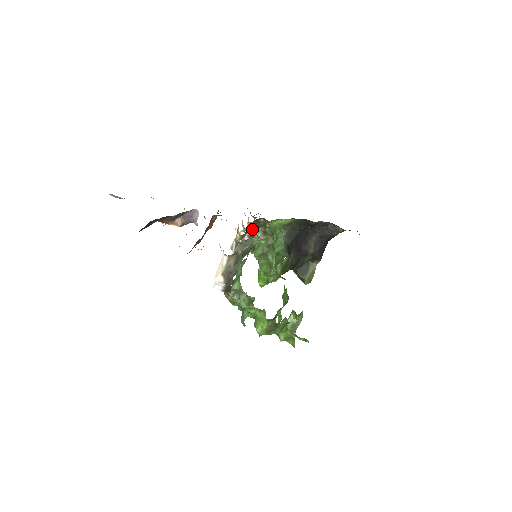
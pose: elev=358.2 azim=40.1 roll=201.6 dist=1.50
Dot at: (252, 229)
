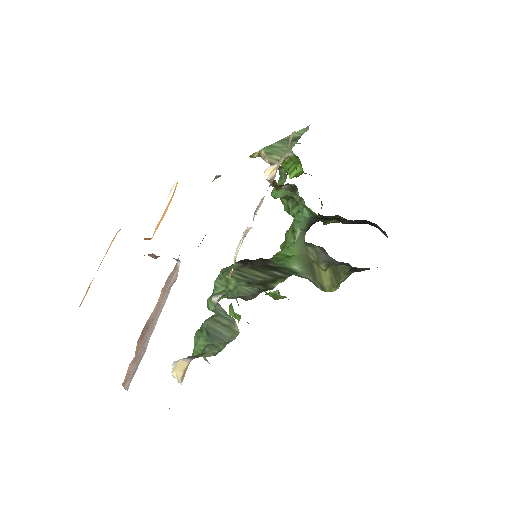
Dot at: (276, 185)
